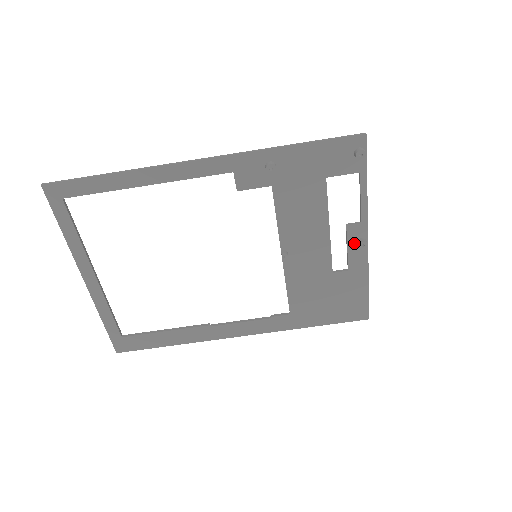
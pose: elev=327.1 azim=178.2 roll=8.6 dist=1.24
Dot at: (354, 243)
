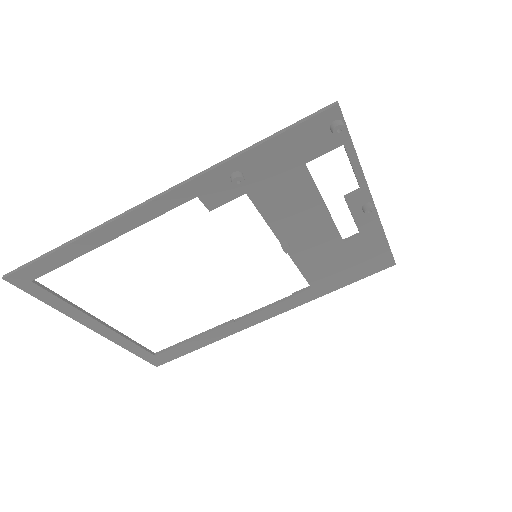
Dot at: (359, 210)
